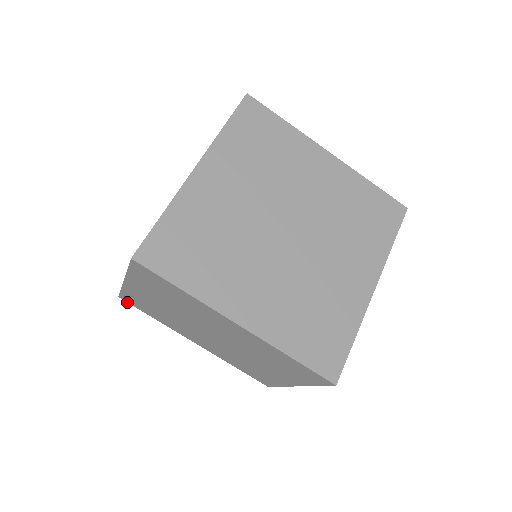
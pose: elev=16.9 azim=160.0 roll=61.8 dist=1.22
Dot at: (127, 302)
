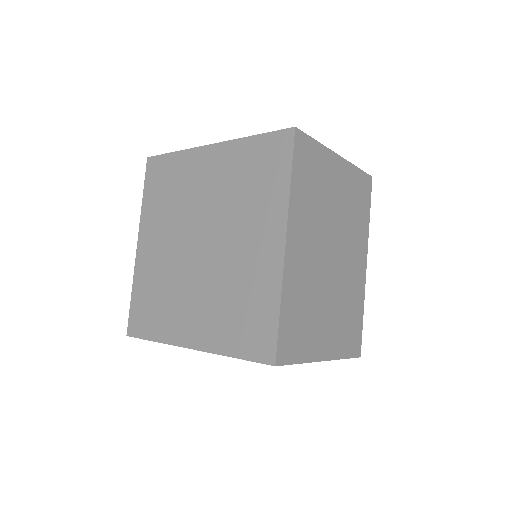
Dot at: occluded
